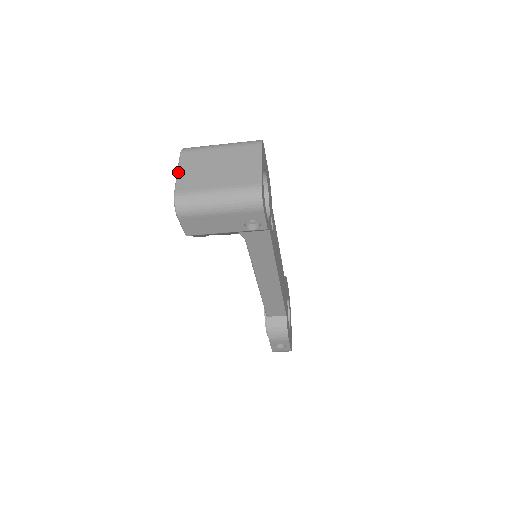
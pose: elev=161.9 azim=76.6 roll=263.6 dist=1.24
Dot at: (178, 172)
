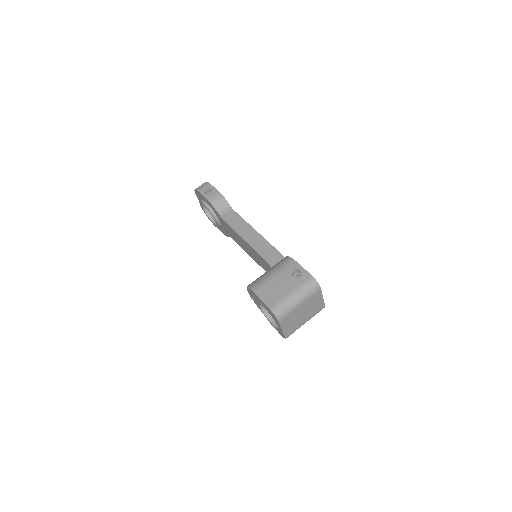
Dot at: (283, 330)
